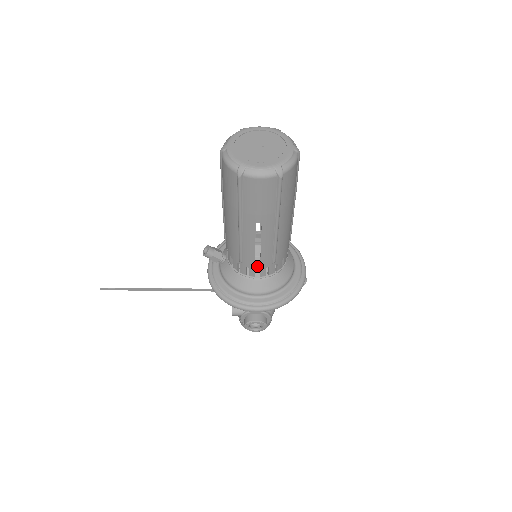
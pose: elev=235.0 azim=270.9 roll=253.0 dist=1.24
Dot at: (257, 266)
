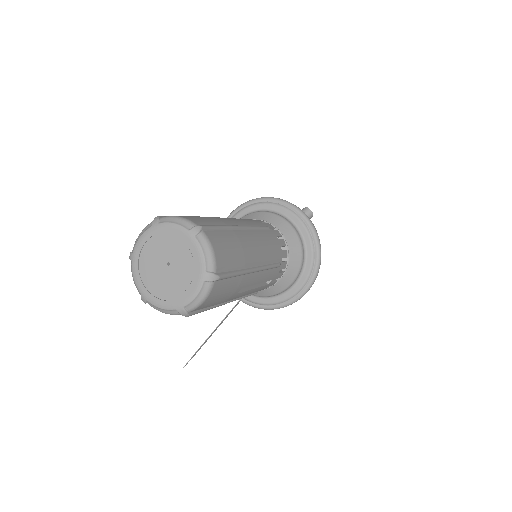
Dot at: (271, 282)
